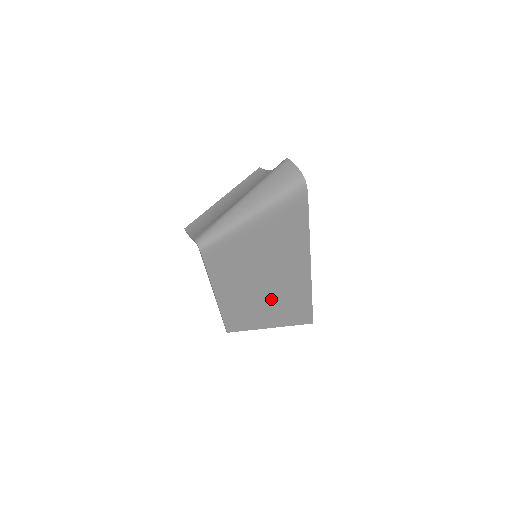
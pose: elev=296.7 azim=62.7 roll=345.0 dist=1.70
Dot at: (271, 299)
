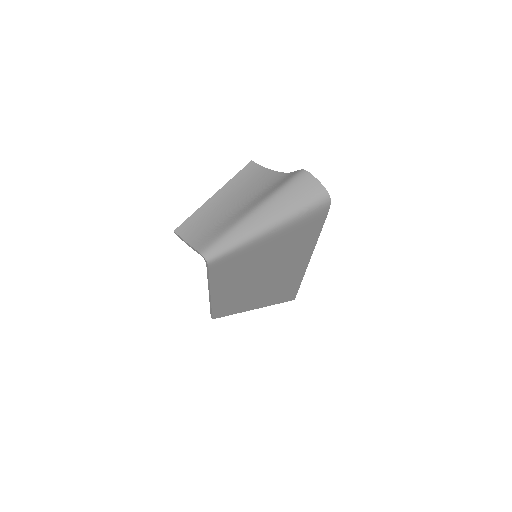
Dot at: (263, 289)
